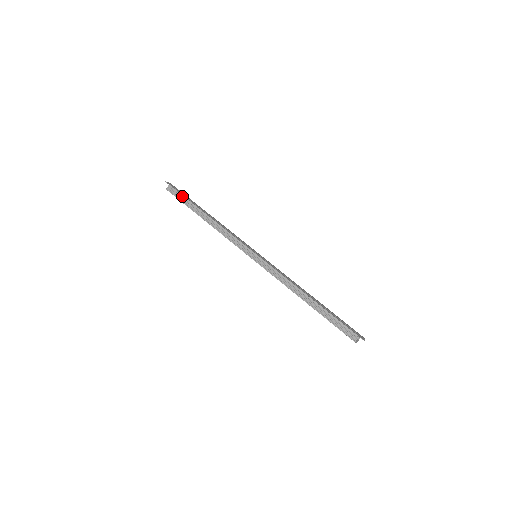
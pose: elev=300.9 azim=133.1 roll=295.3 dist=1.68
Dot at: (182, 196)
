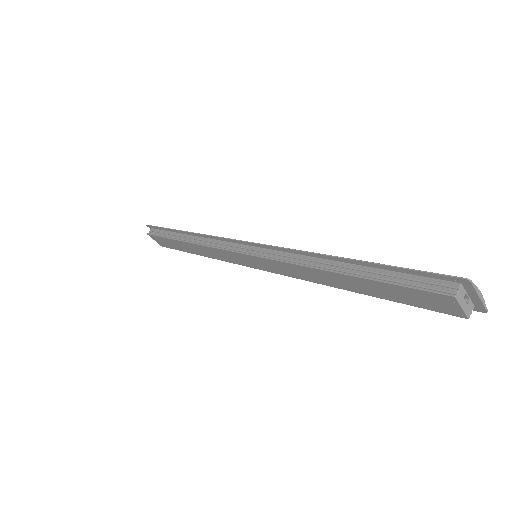
Dot at: (163, 231)
